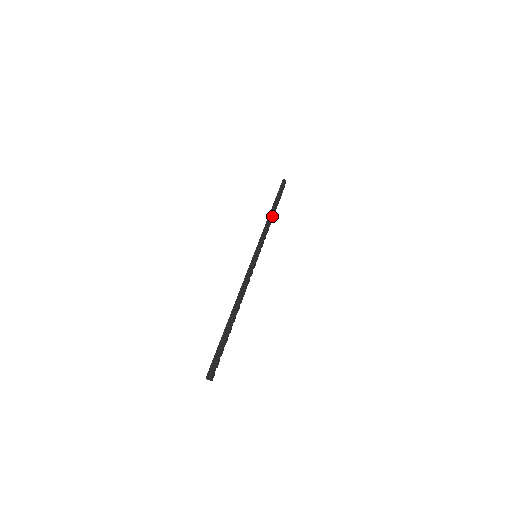
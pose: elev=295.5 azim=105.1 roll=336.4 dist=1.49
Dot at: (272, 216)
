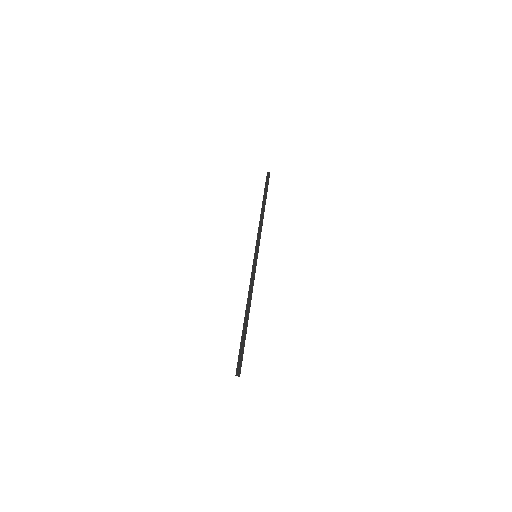
Dot at: occluded
